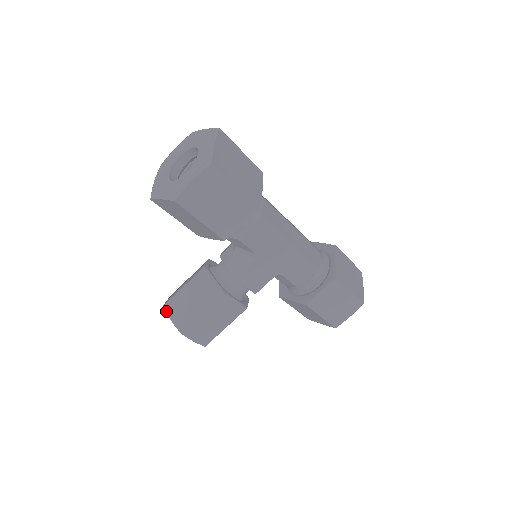
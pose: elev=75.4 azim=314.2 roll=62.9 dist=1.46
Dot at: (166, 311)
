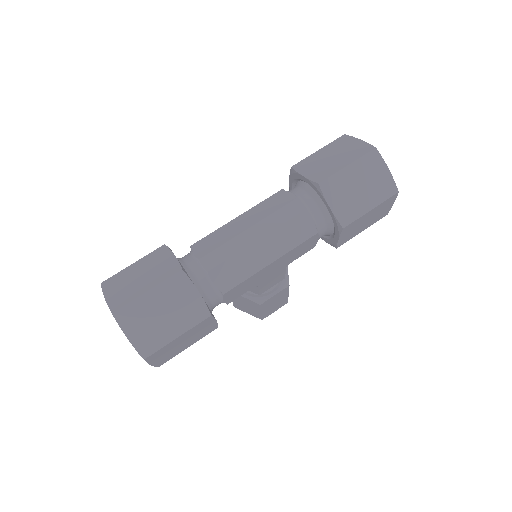
Dot at: (239, 309)
